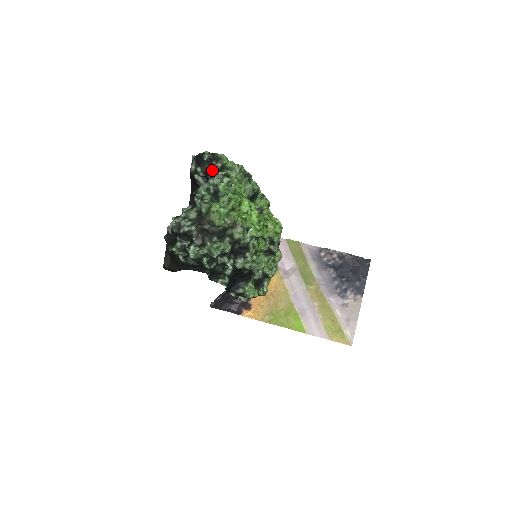
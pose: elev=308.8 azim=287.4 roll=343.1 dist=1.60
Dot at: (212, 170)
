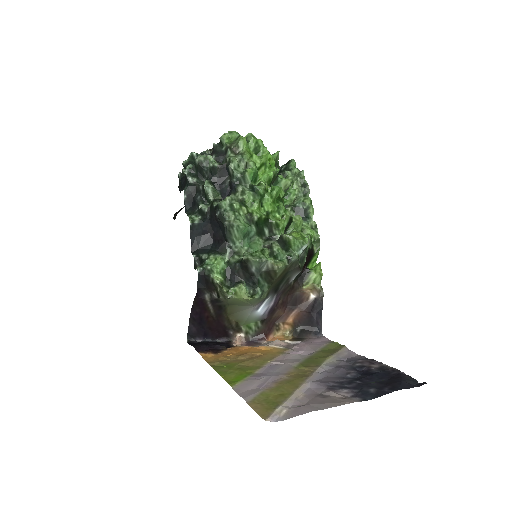
Dot at: occluded
